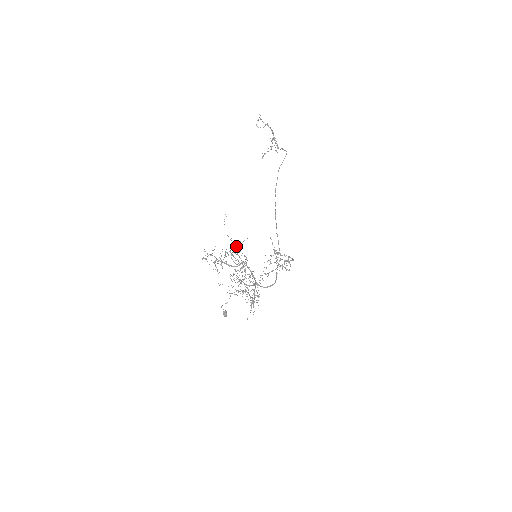
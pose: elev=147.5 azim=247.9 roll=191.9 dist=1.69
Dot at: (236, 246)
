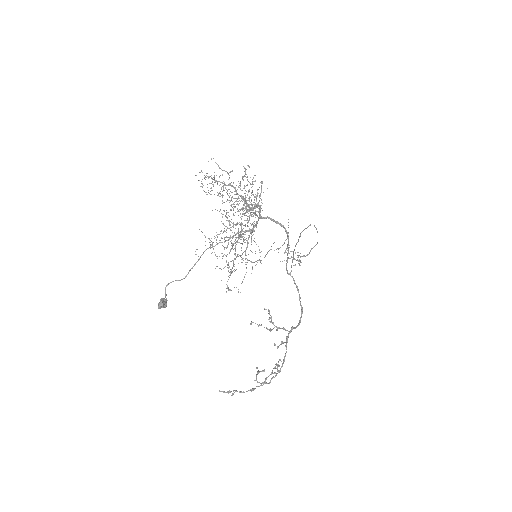
Dot at: (244, 203)
